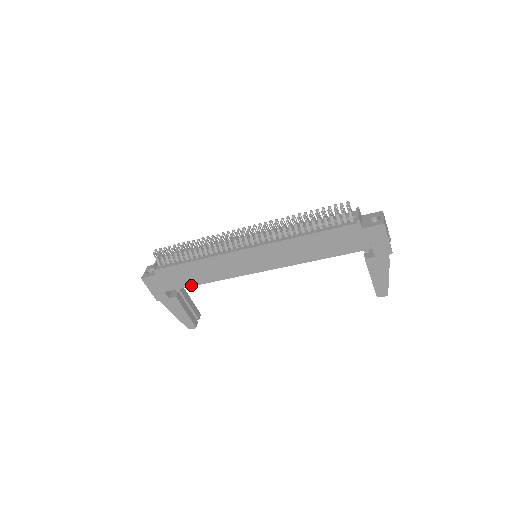
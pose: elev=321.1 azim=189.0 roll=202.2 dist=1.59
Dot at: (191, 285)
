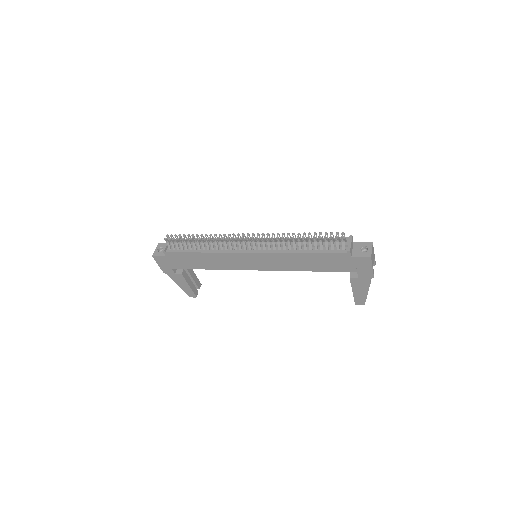
Dot at: (196, 268)
